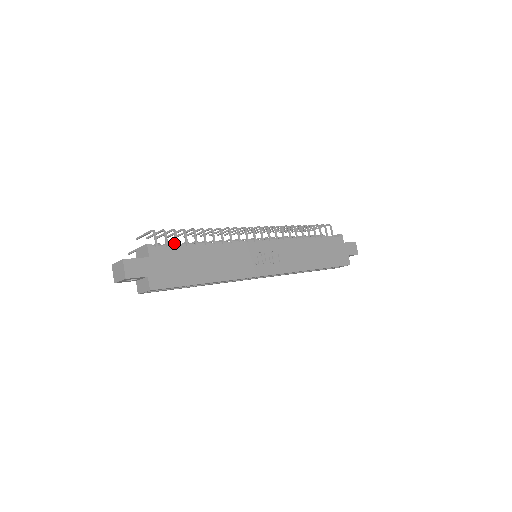
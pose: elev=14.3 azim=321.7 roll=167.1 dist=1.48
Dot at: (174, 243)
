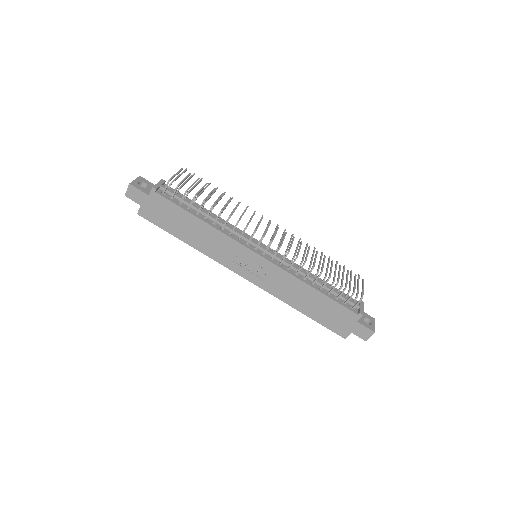
Dot at: (198, 195)
